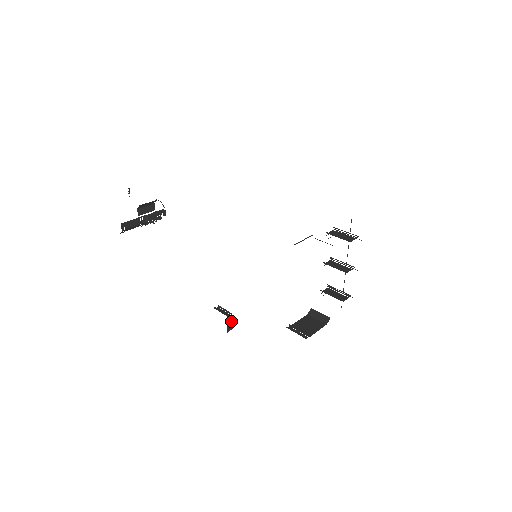
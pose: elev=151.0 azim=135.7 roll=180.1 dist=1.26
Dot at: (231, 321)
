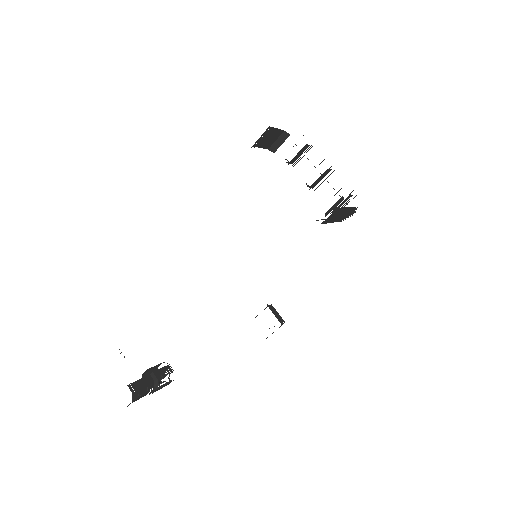
Dot at: (276, 313)
